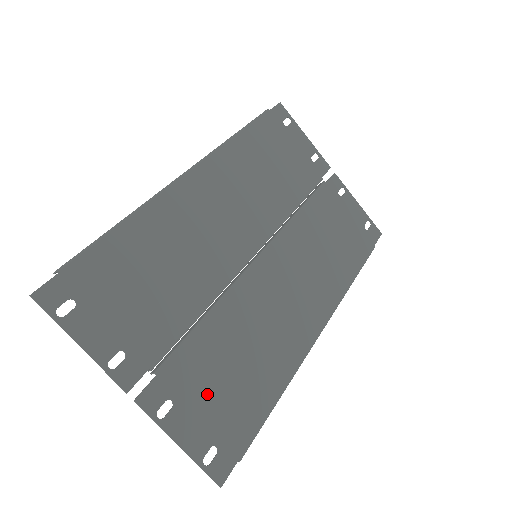
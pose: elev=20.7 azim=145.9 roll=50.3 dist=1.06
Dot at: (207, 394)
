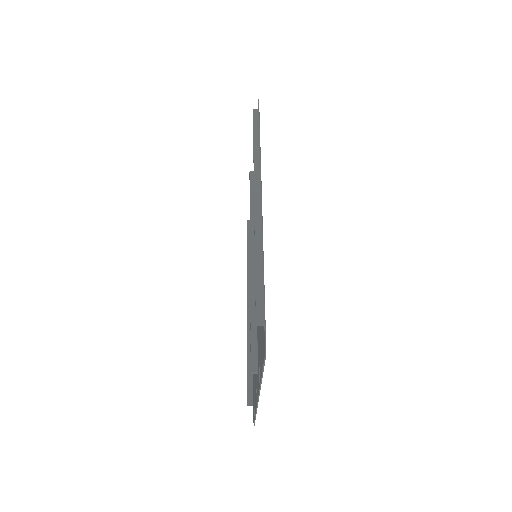
Dot at: occluded
